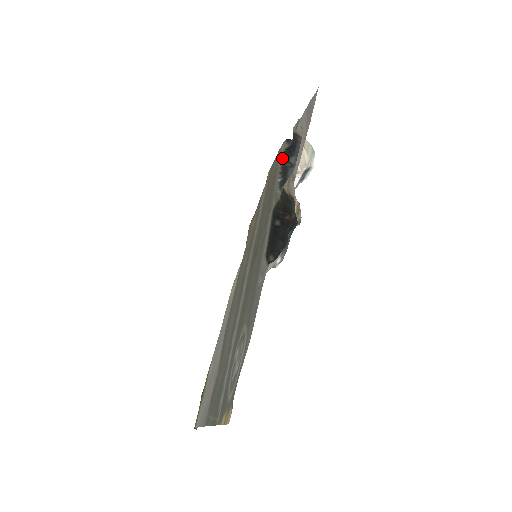
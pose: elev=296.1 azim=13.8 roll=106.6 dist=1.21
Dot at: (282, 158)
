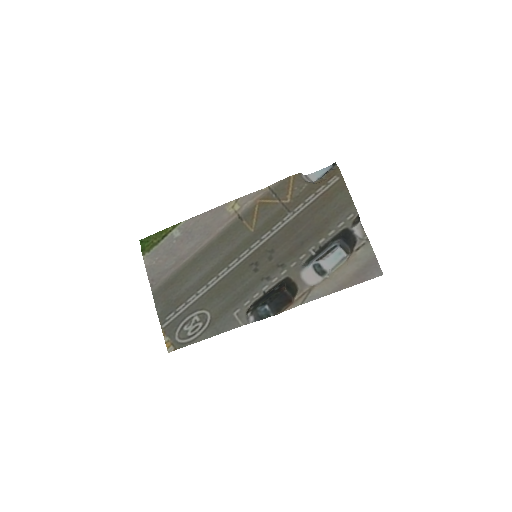
Dot at: (336, 235)
